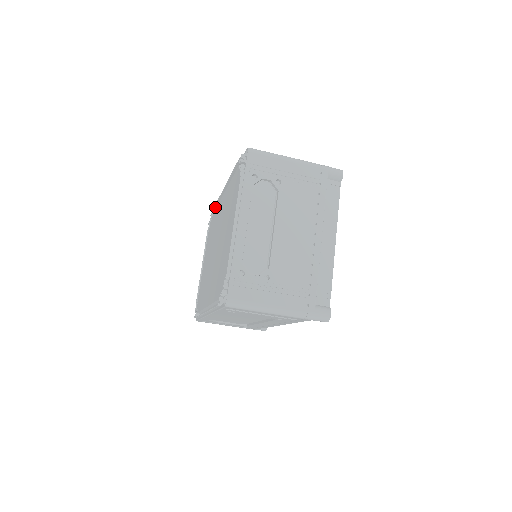
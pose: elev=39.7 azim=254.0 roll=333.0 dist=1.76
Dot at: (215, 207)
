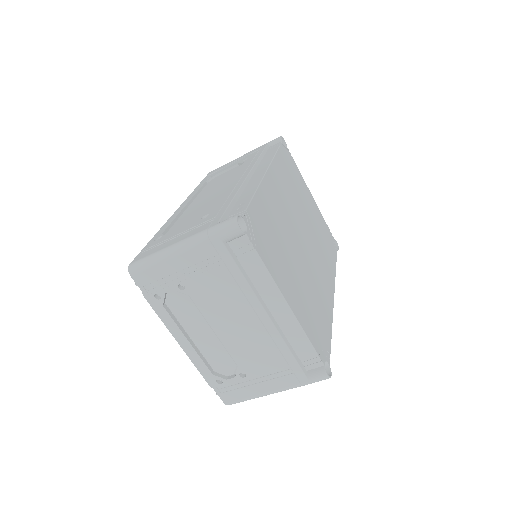
Dot at: occluded
